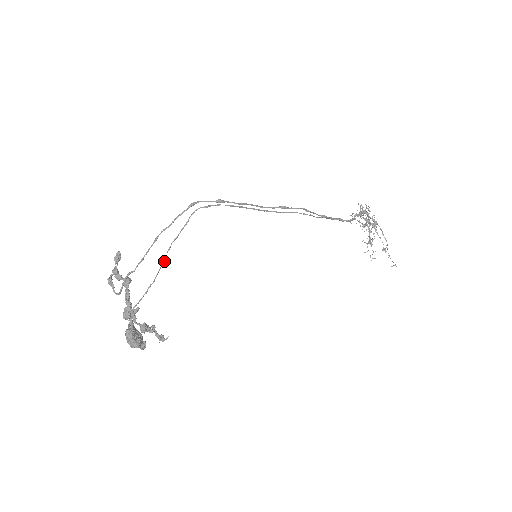
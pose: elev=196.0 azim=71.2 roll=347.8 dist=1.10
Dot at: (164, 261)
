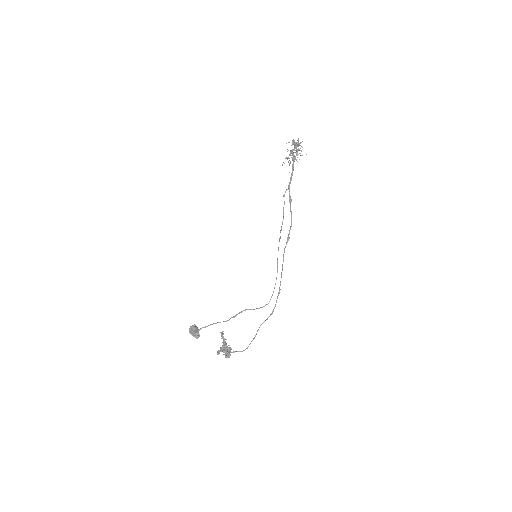
Dot at: occluded
